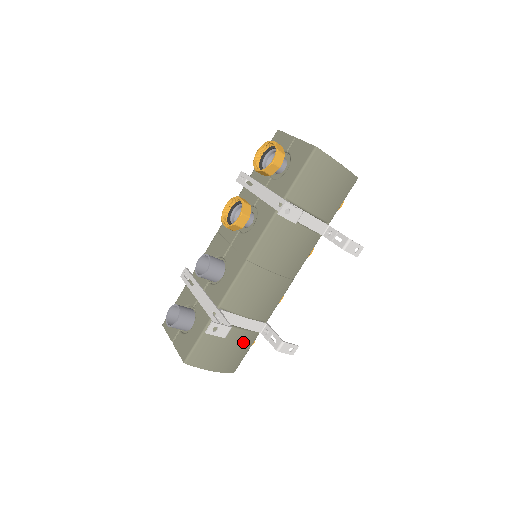
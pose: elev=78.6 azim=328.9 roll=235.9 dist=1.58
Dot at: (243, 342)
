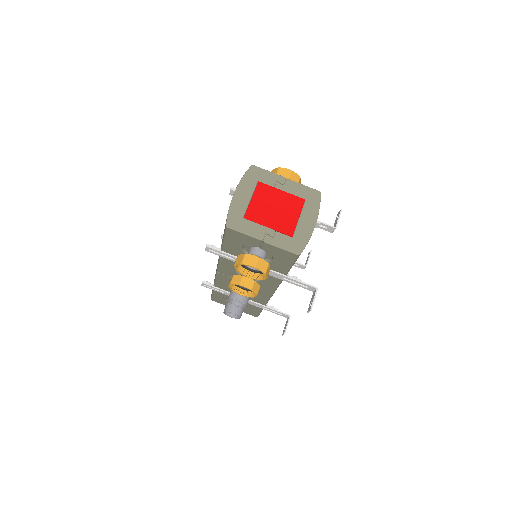
Dot at: occluded
